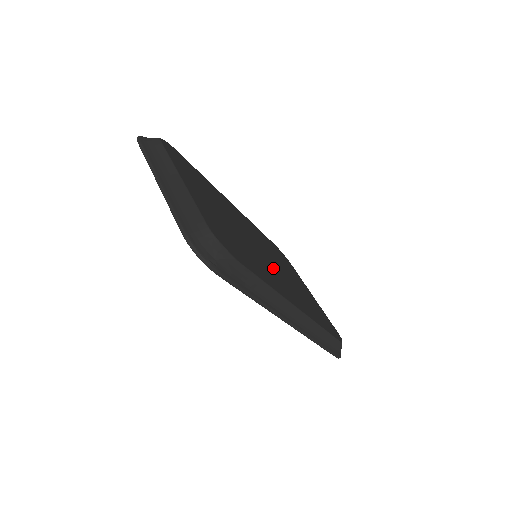
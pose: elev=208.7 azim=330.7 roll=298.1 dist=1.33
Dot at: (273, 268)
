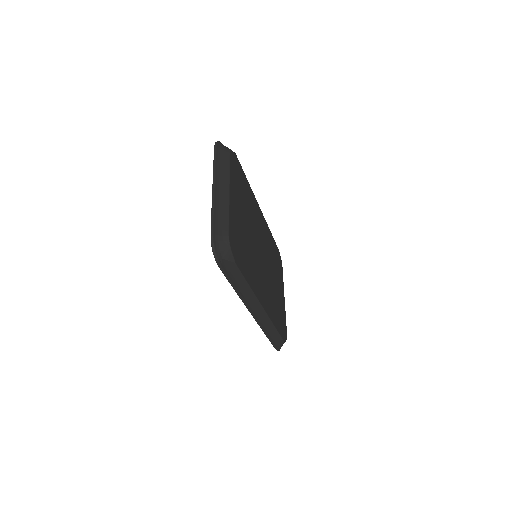
Dot at: (262, 271)
